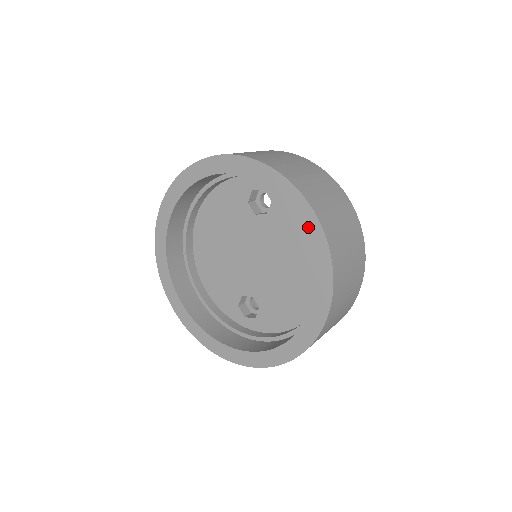
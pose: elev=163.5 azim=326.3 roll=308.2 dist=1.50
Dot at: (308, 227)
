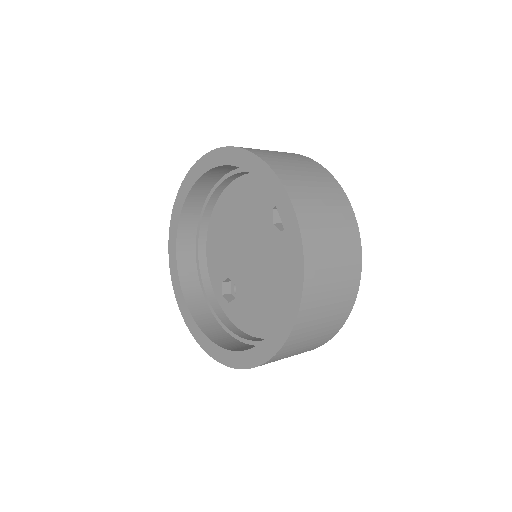
Dot at: (292, 283)
